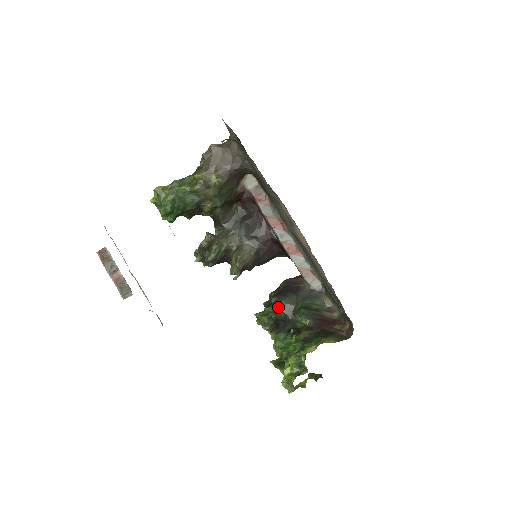
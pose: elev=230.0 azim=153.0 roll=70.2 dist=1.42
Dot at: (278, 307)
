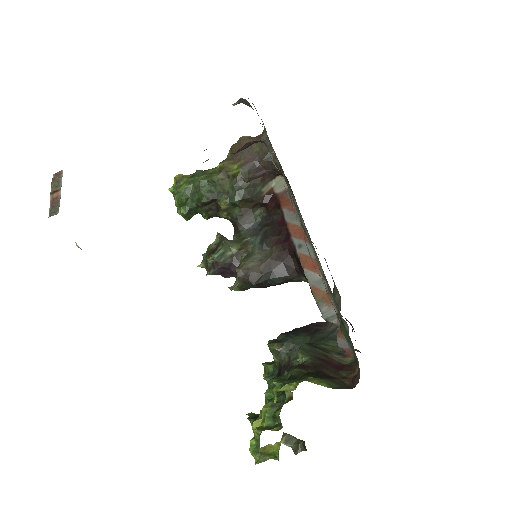
Dot at: (282, 345)
